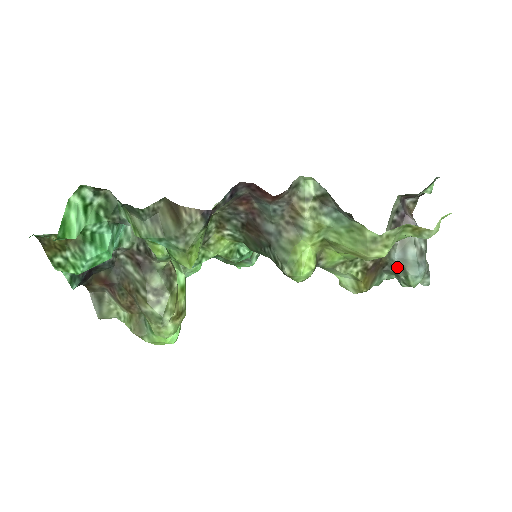
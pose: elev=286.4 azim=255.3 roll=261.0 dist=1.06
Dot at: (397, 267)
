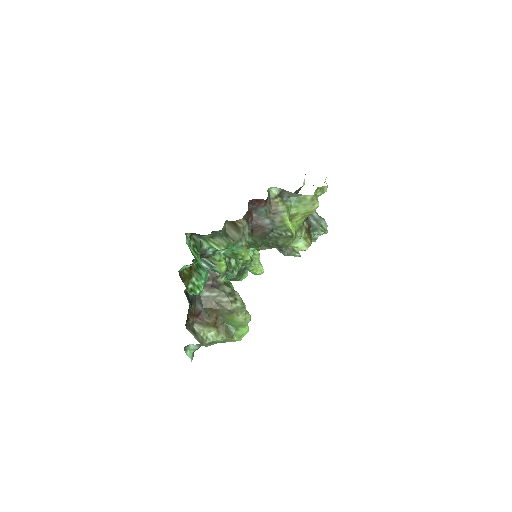
Dot at: (315, 224)
